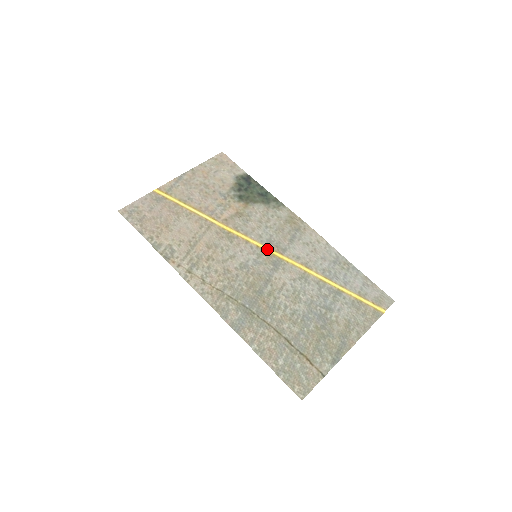
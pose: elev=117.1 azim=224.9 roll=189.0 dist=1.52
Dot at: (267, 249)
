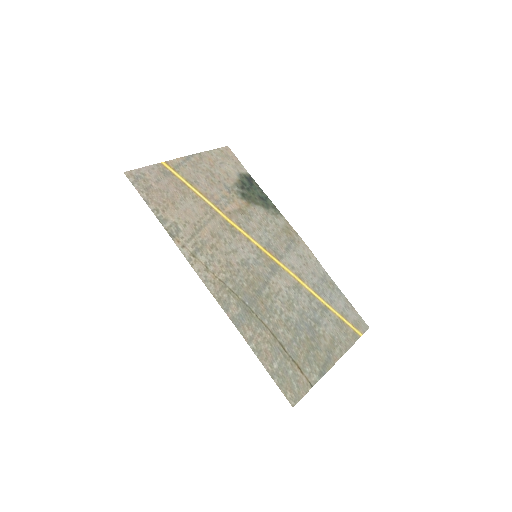
Dot at: (266, 252)
